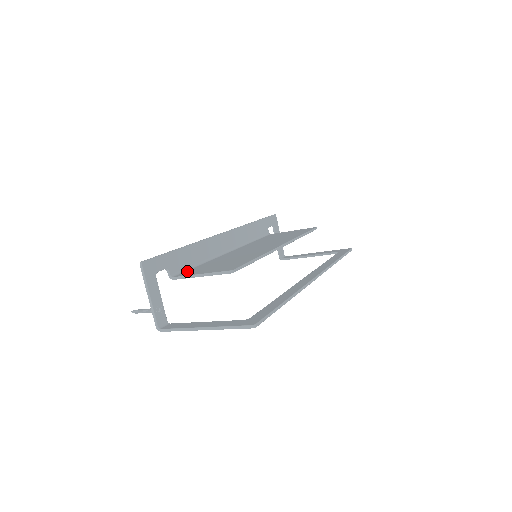
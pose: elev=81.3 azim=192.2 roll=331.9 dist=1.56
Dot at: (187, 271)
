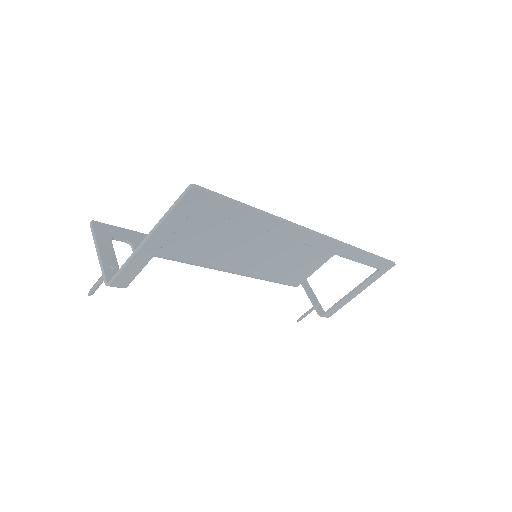
Dot at: occluded
